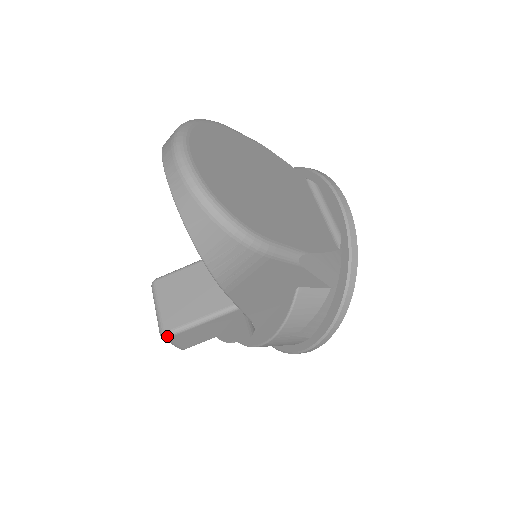
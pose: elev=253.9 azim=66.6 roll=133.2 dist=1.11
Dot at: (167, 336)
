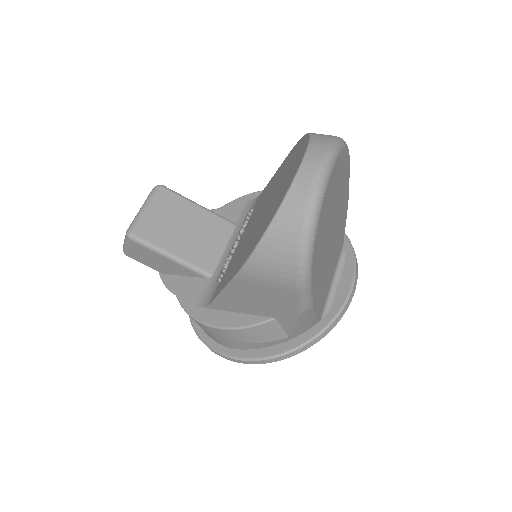
Dot at: (133, 238)
